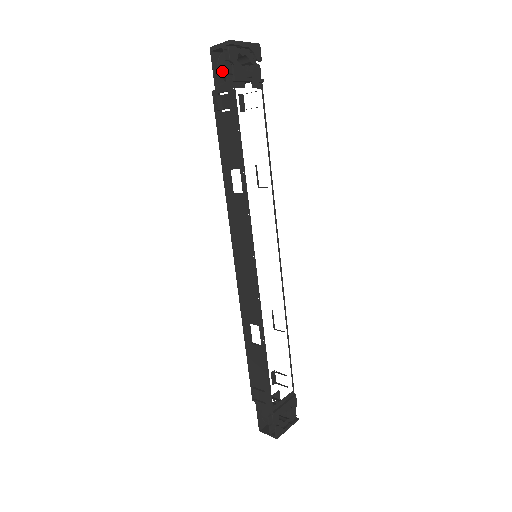
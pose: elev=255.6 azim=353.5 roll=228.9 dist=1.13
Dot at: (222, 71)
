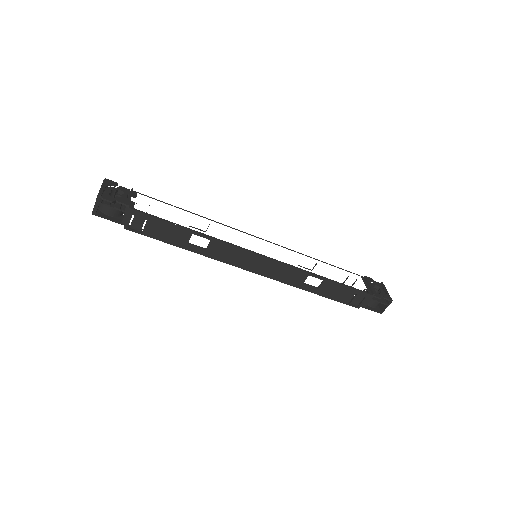
Dot at: (113, 214)
